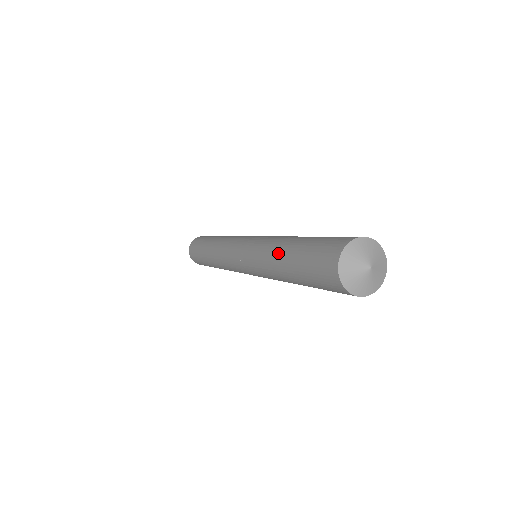
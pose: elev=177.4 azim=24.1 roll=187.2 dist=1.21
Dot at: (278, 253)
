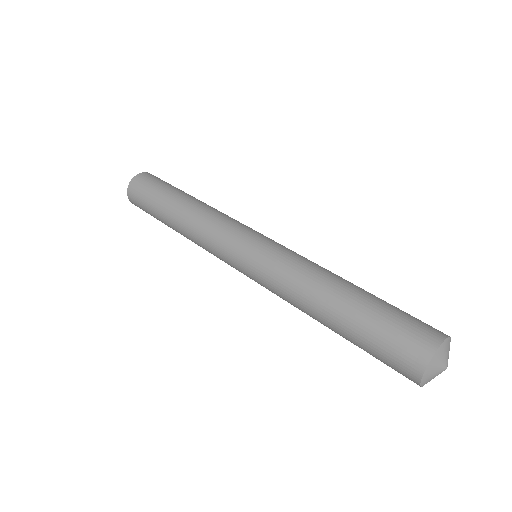
Dot at: (324, 299)
